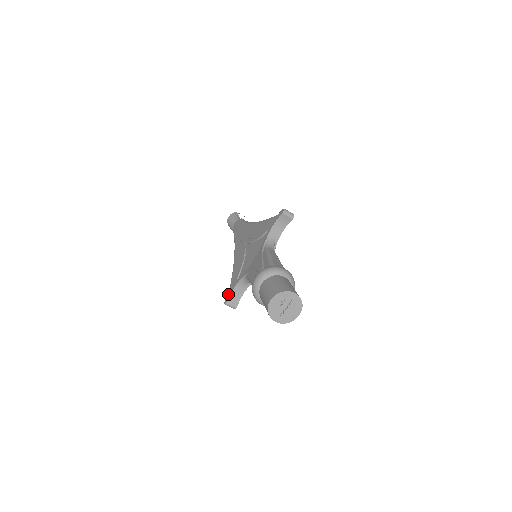
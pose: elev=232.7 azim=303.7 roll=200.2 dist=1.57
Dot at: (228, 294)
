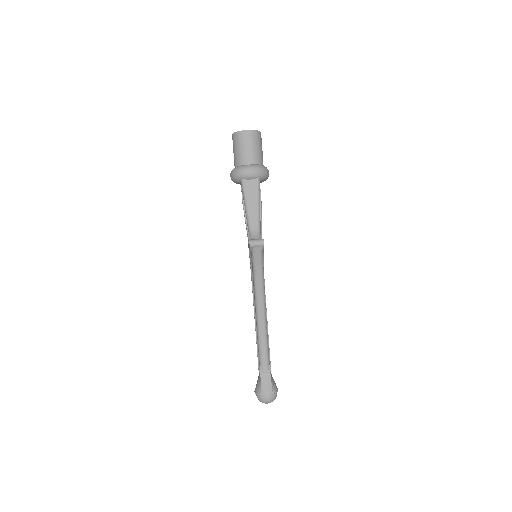
Dot at: occluded
